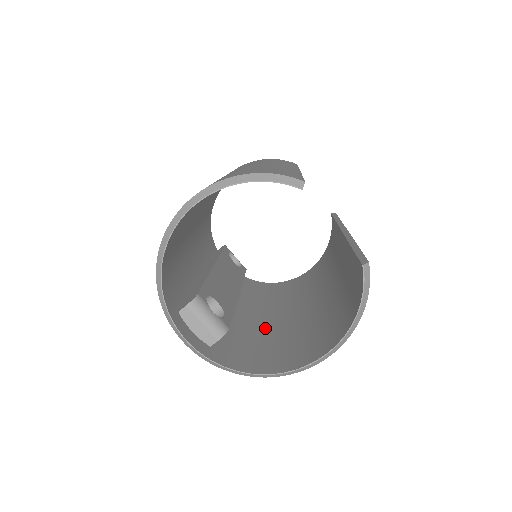
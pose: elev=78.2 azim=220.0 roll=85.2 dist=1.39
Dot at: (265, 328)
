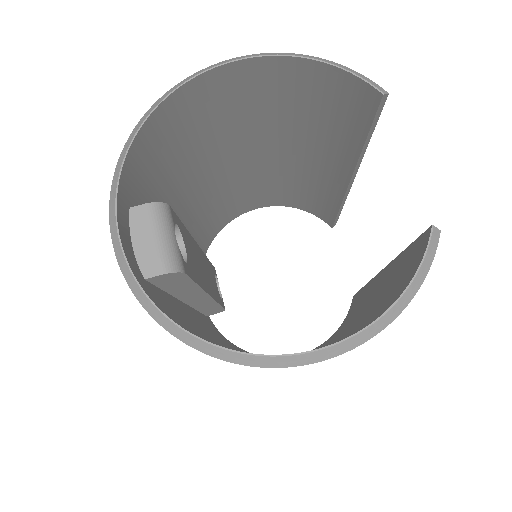
Dot at: occluded
